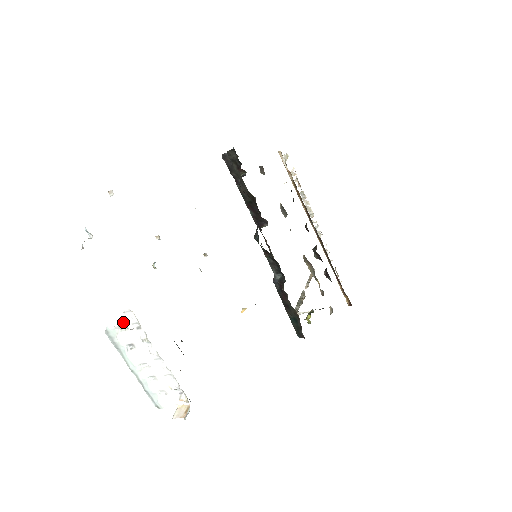
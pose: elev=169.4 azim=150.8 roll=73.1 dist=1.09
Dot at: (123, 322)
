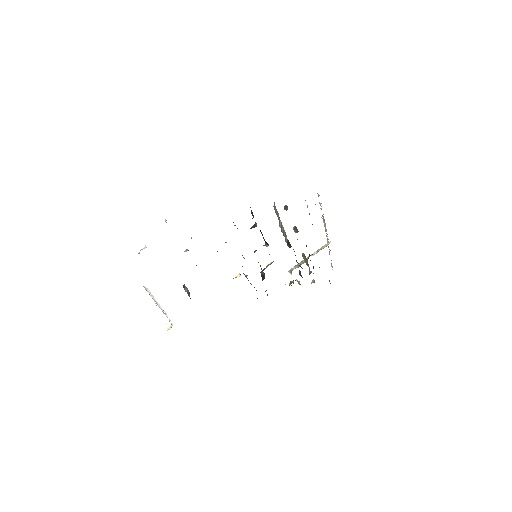
Dot at: occluded
